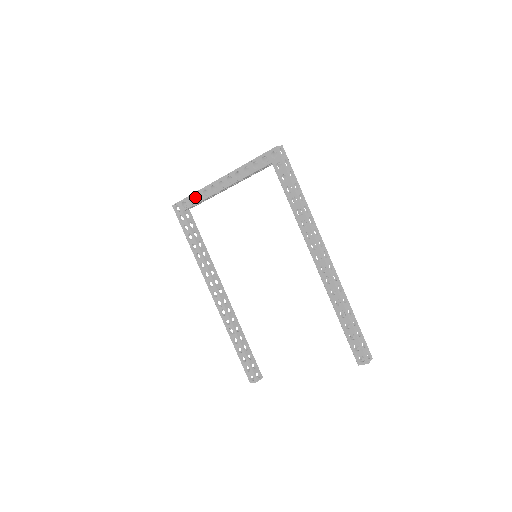
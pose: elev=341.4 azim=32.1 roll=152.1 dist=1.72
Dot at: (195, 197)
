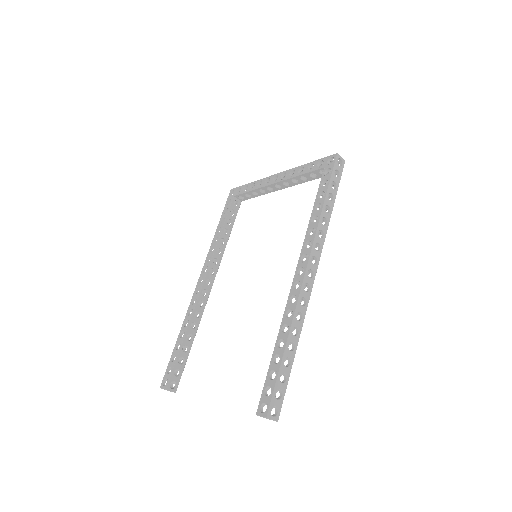
Dot at: (250, 185)
